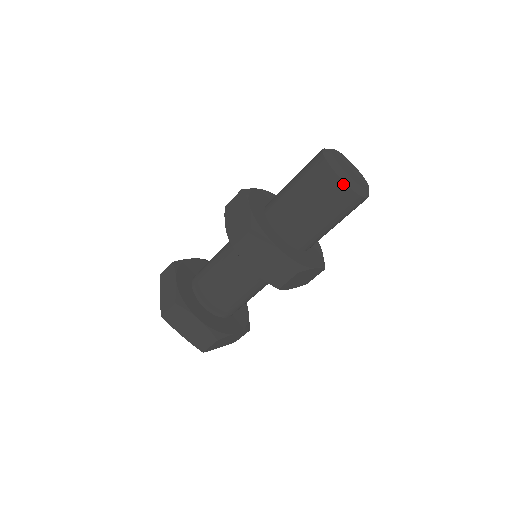
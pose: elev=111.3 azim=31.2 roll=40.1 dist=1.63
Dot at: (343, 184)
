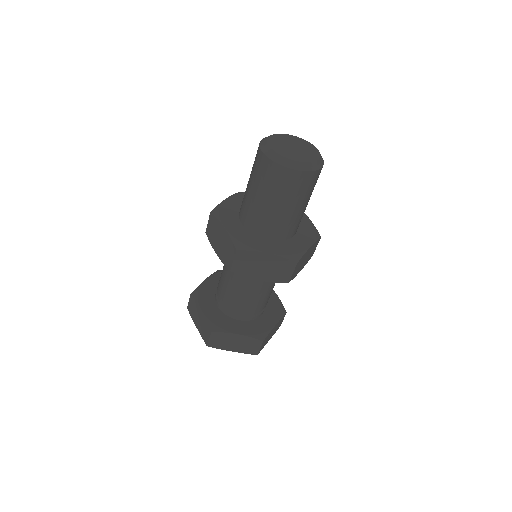
Dot at: (293, 171)
